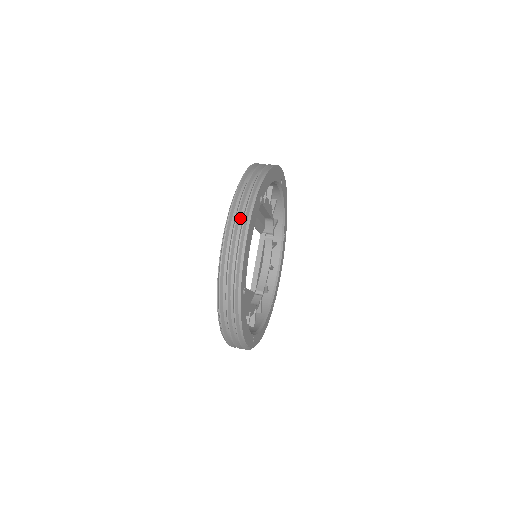
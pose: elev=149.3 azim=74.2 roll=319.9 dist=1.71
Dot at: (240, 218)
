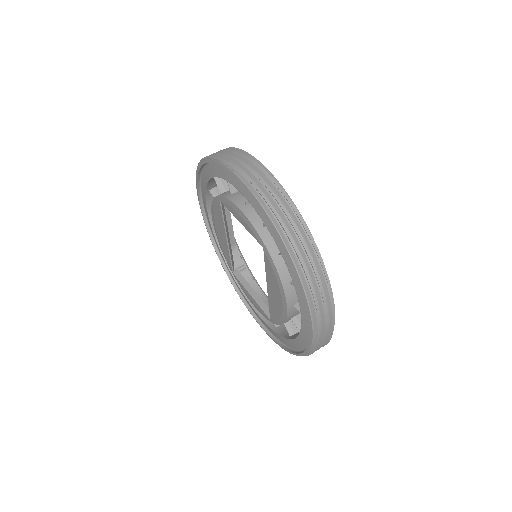
Dot at: occluded
